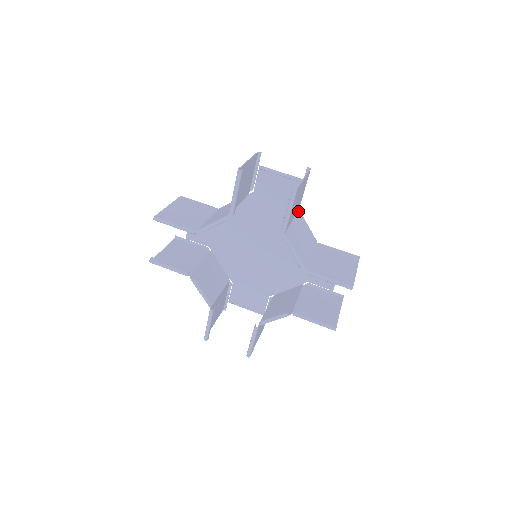
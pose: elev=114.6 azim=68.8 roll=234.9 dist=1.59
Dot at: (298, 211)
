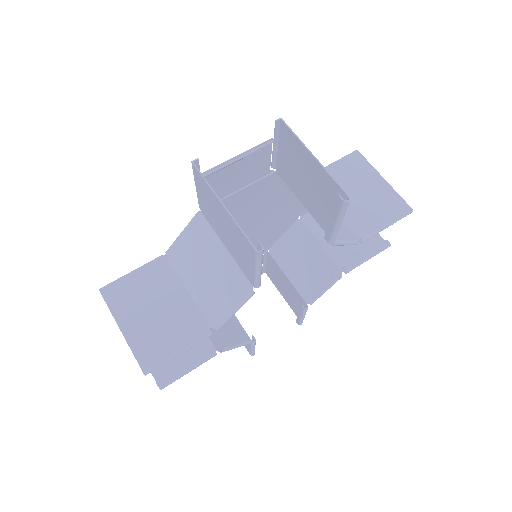
Dot at: (279, 174)
